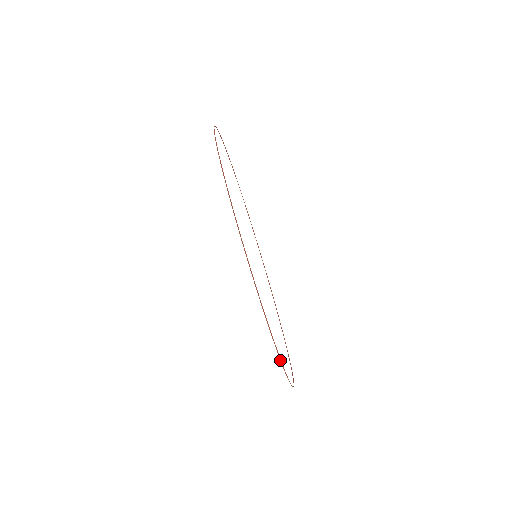
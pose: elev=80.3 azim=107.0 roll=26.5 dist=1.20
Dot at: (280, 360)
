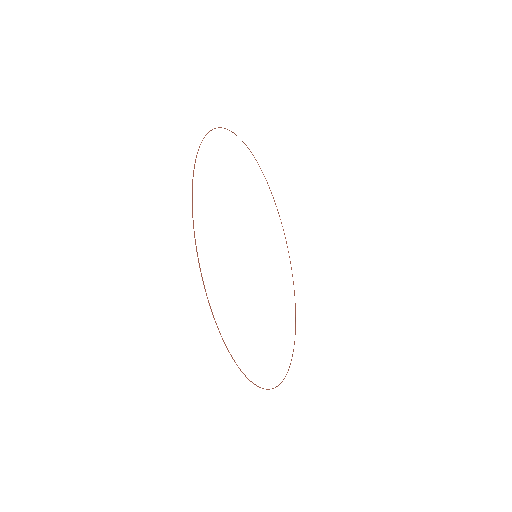
Dot at: (295, 306)
